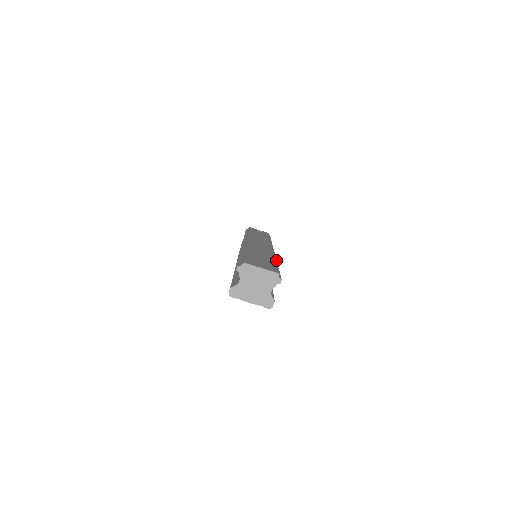
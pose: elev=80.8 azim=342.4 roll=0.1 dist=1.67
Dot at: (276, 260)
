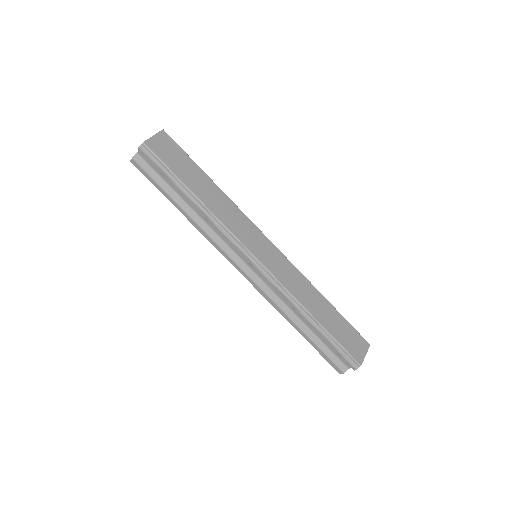
Dot at: occluded
